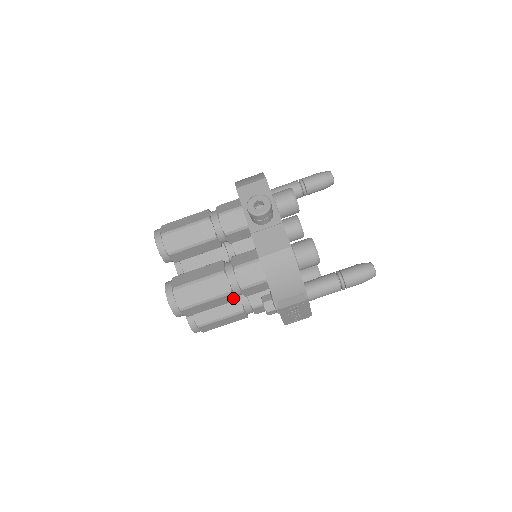
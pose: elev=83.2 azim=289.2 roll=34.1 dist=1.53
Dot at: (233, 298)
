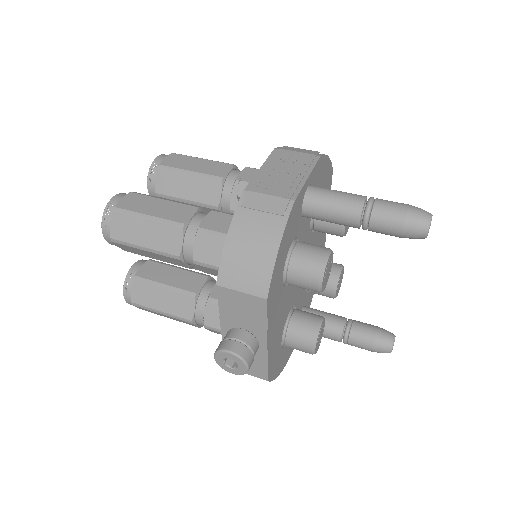
Dot at: (225, 173)
